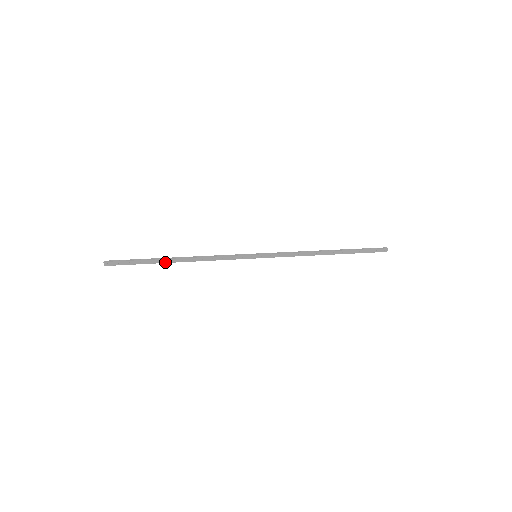
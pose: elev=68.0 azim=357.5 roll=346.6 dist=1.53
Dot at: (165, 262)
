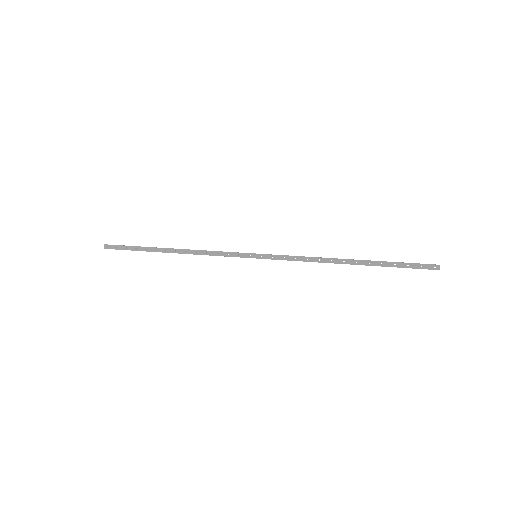
Dot at: (159, 251)
